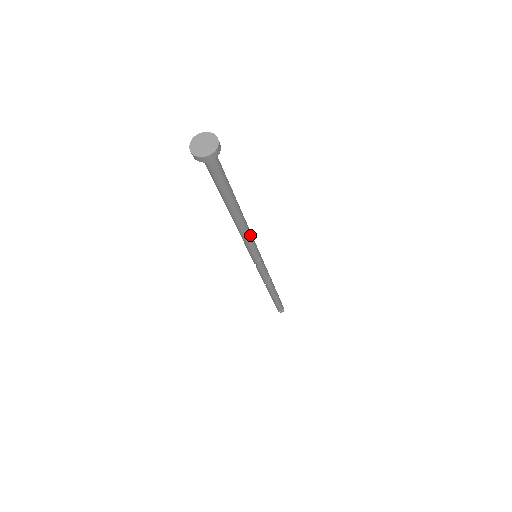
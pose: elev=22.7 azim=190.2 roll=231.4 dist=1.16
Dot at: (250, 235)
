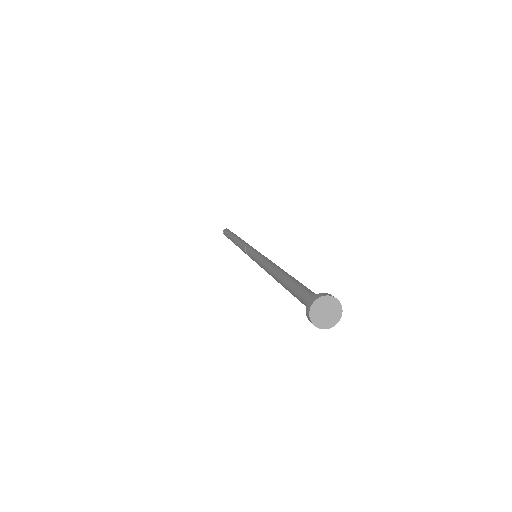
Dot at: occluded
